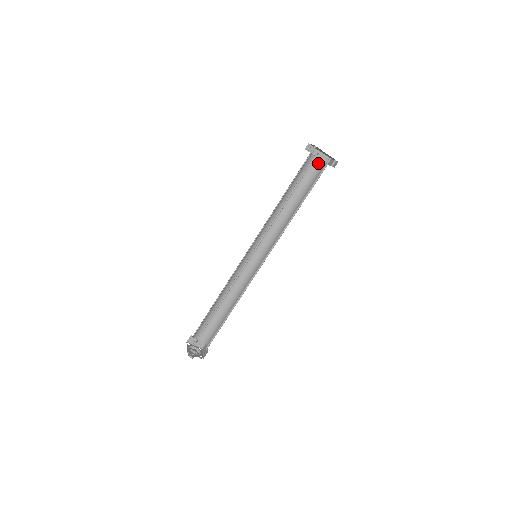
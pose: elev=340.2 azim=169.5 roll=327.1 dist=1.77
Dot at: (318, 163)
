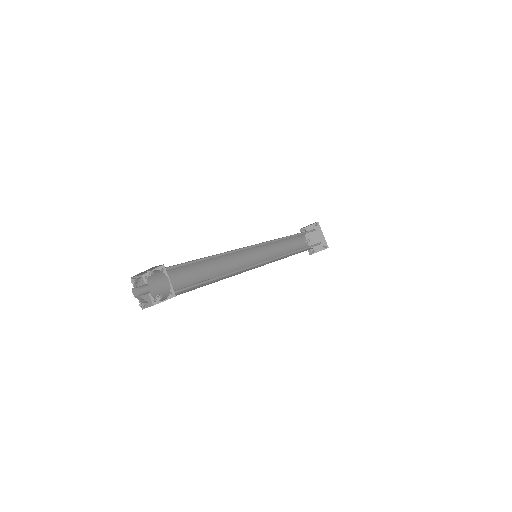
Dot at: (306, 246)
